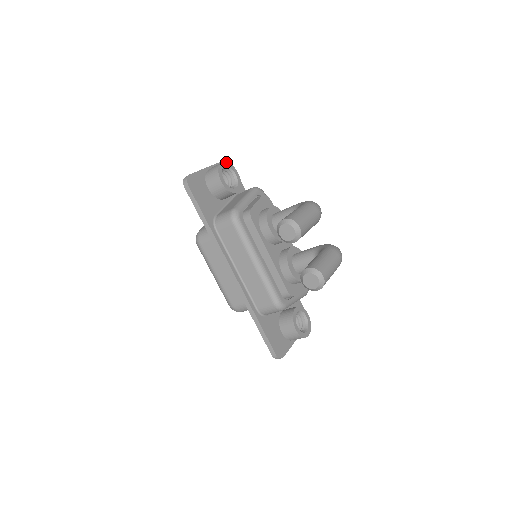
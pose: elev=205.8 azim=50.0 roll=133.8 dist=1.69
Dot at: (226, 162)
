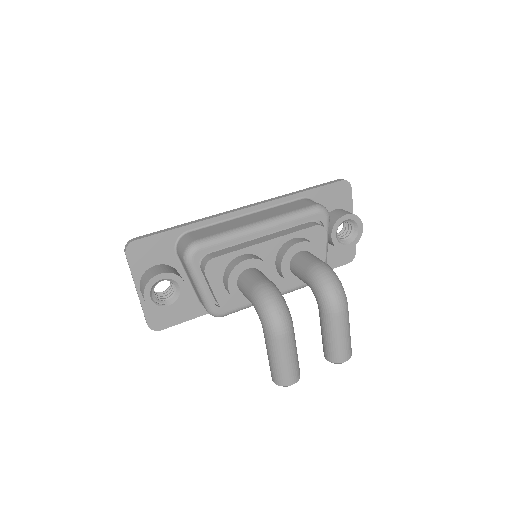
Dot at: (144, 292)
